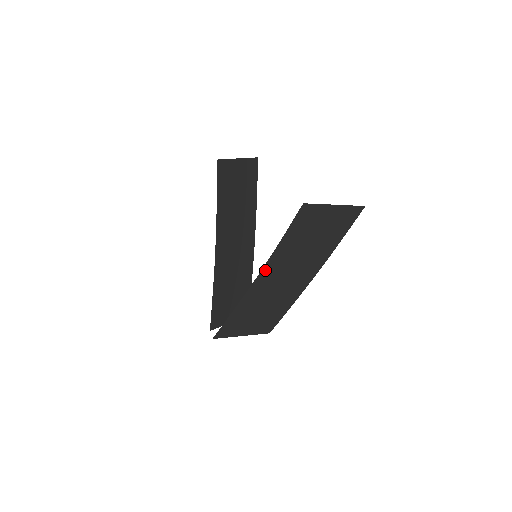
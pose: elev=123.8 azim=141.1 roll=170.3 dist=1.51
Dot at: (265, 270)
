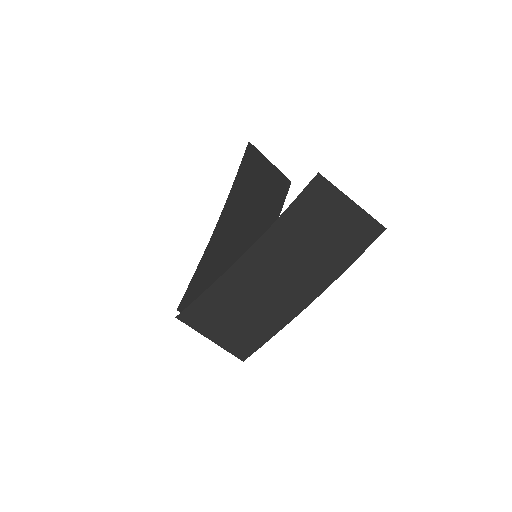
Dot at: (258, 247)
